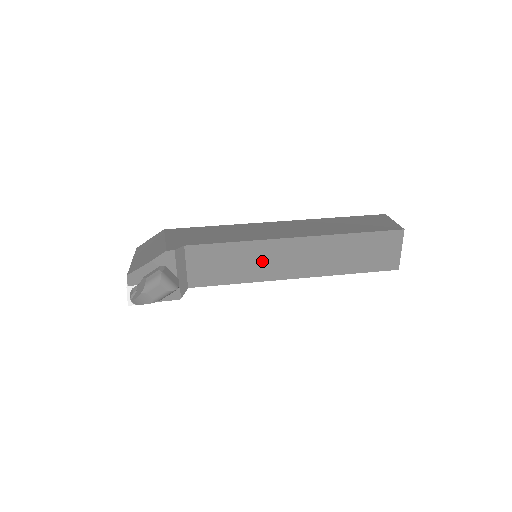
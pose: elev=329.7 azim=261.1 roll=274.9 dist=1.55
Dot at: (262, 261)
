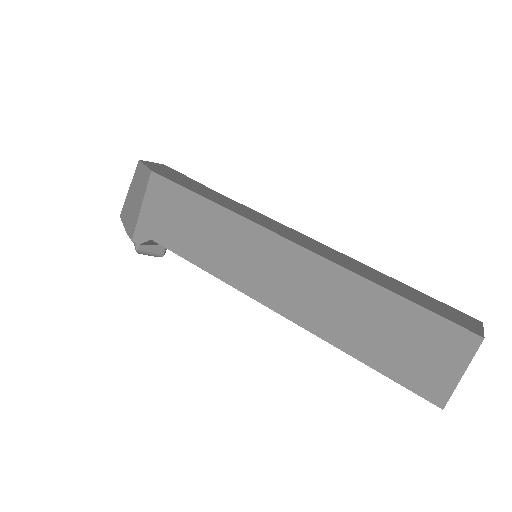
Dot at: occluded
